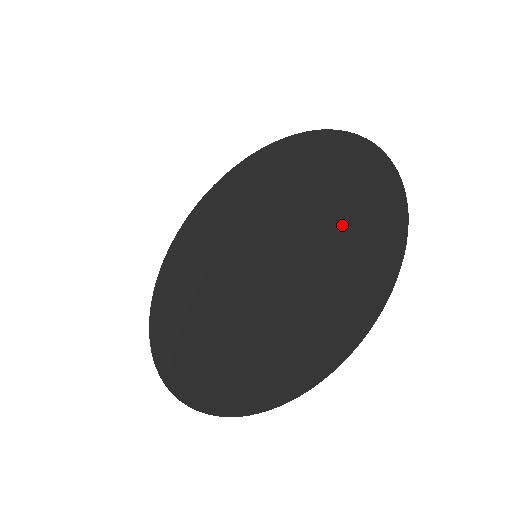
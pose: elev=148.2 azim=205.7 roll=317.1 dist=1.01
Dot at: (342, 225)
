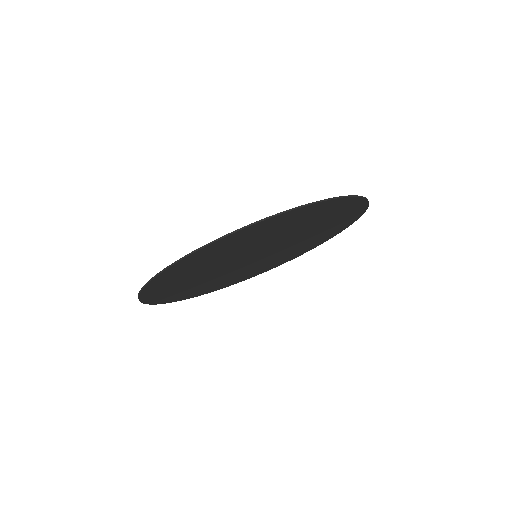
Dot at: (301, 222)
